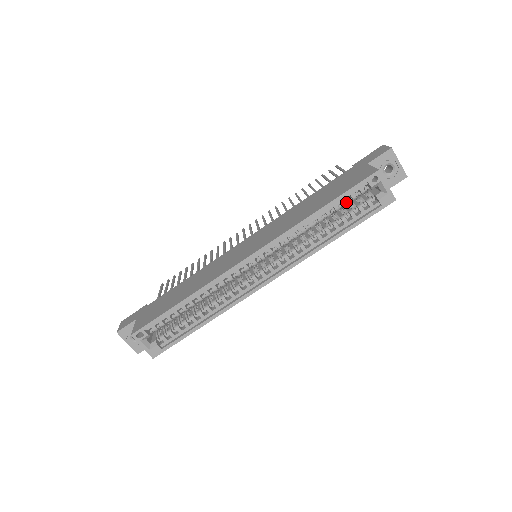
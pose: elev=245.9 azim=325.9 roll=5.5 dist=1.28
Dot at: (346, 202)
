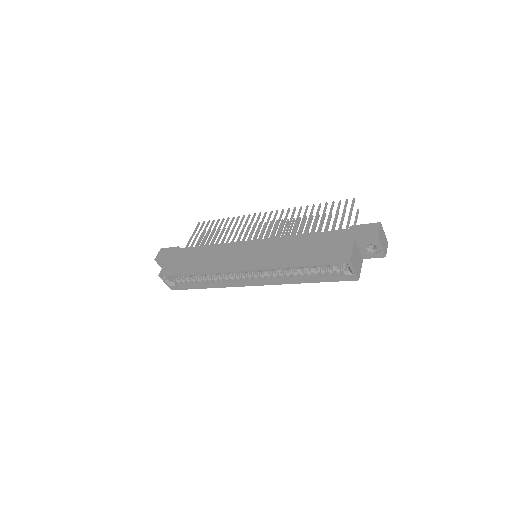
Dot at: (320, 266)
